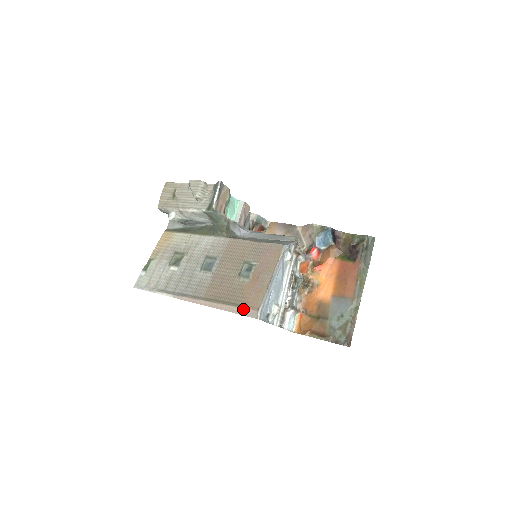
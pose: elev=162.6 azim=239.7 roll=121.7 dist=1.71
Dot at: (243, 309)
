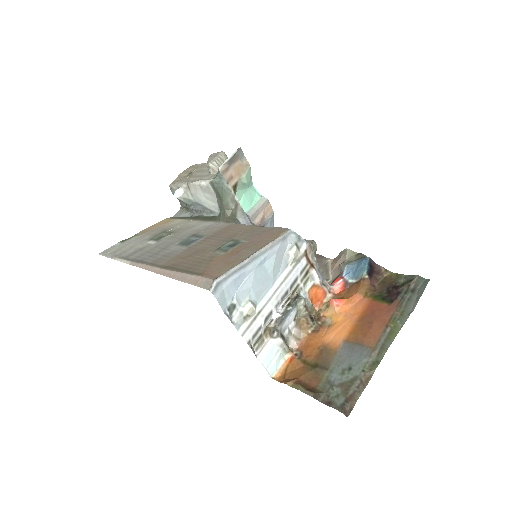
Dot at: (198, 277)
